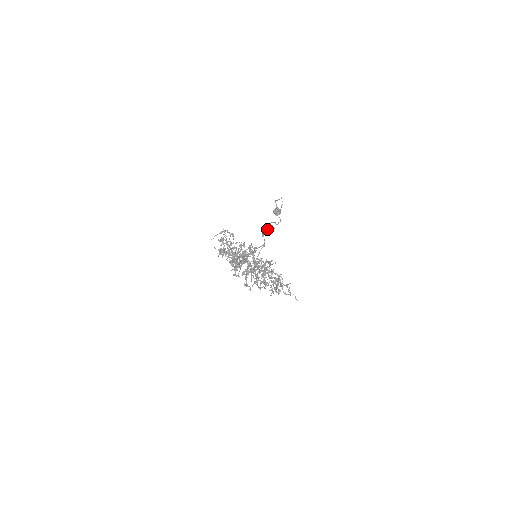
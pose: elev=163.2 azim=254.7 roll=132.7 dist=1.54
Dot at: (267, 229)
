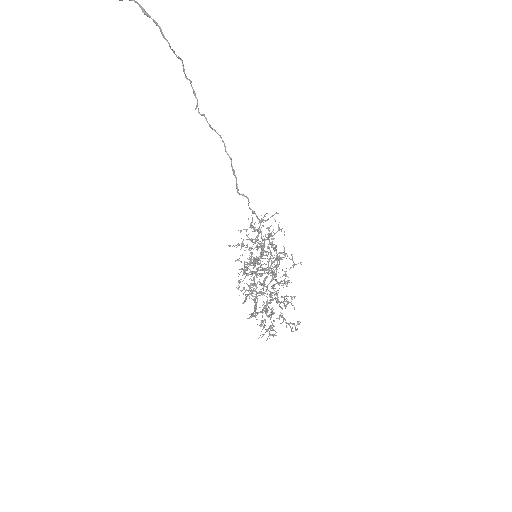
Dot at: (260, 229)
